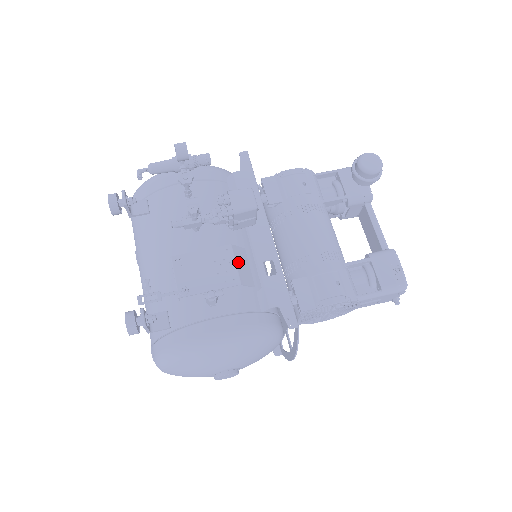
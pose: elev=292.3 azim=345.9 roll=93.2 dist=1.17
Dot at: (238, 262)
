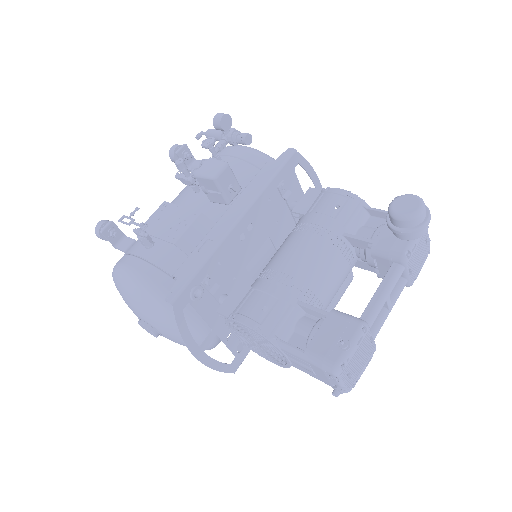
Dot at: (193, 229)
